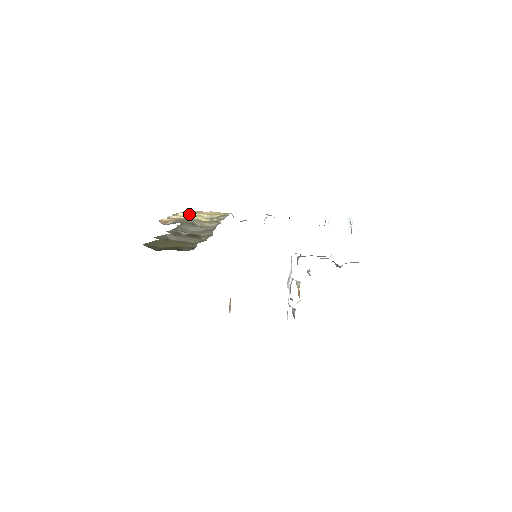
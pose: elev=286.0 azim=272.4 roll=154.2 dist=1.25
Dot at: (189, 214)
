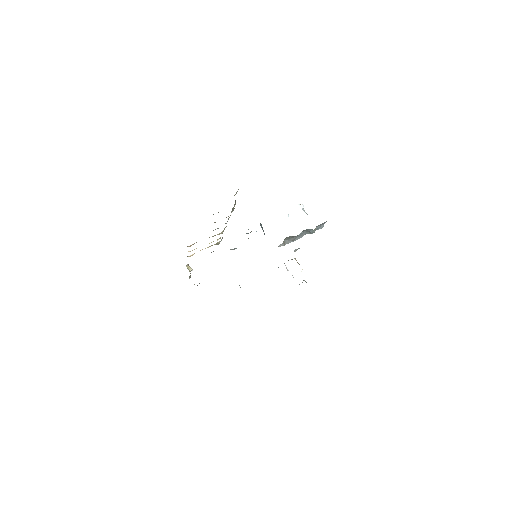
Dot at: occluded
